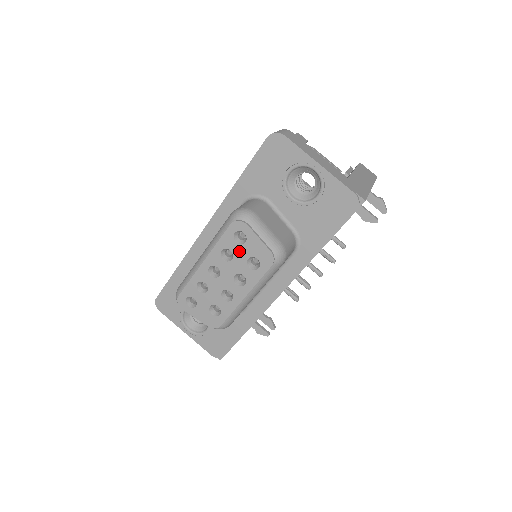
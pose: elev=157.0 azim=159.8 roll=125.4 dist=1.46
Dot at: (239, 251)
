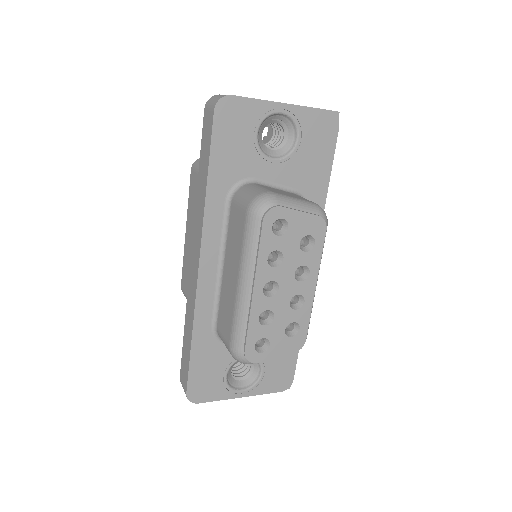
Dot at: (286, 243)
